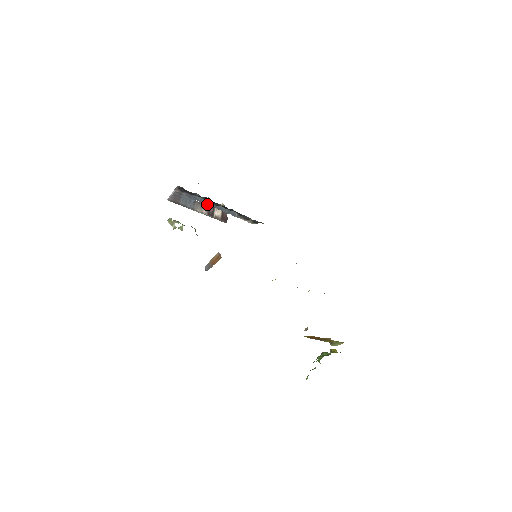
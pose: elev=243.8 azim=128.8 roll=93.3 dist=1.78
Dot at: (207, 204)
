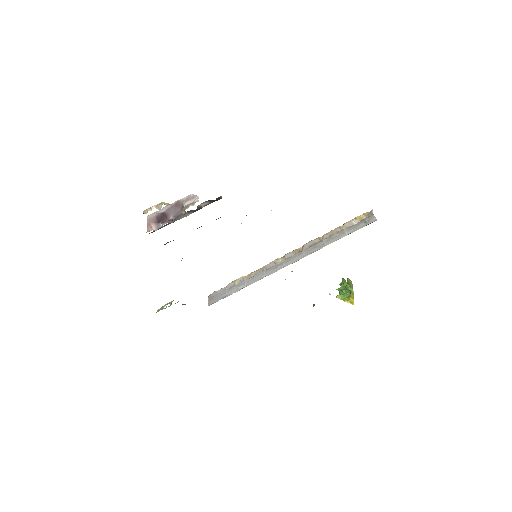
Dot at: occluded
